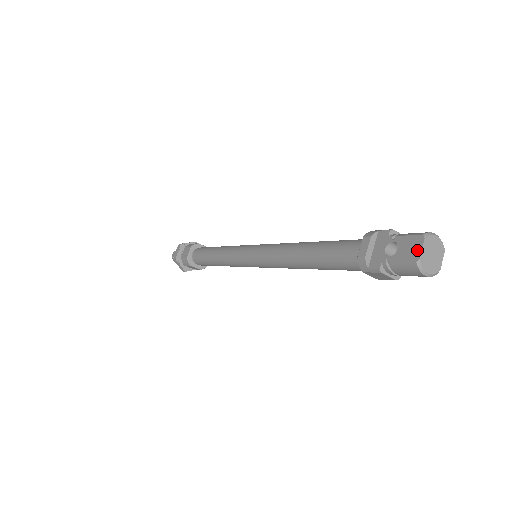
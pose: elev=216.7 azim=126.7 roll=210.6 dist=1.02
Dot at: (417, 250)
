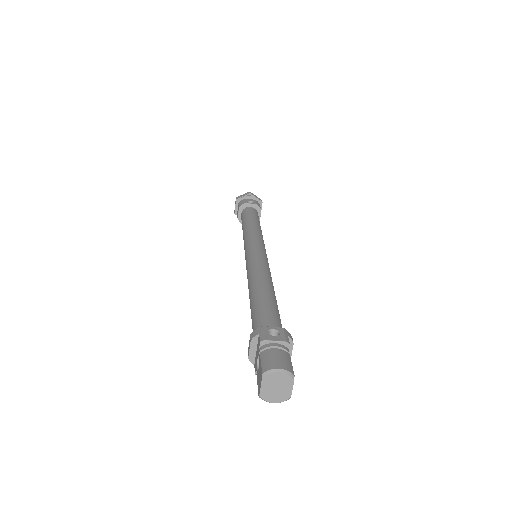
Dot at: (259, 385)
